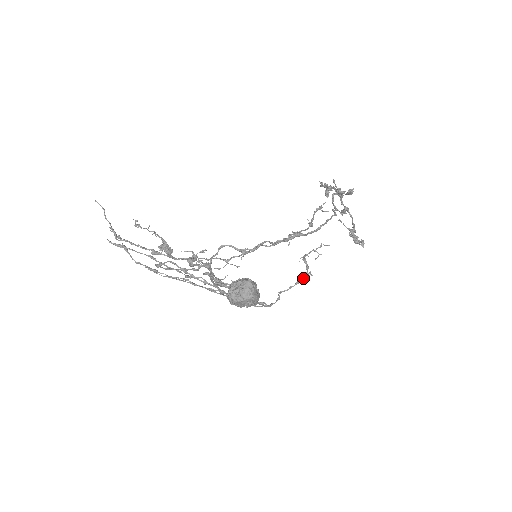
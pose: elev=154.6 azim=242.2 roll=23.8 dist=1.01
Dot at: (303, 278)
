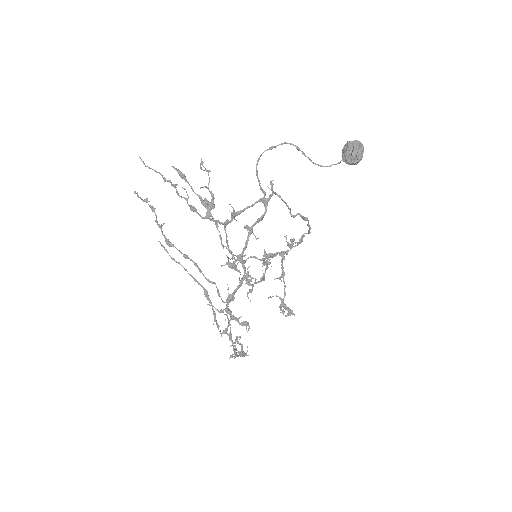
Dot at: (242, 353)
